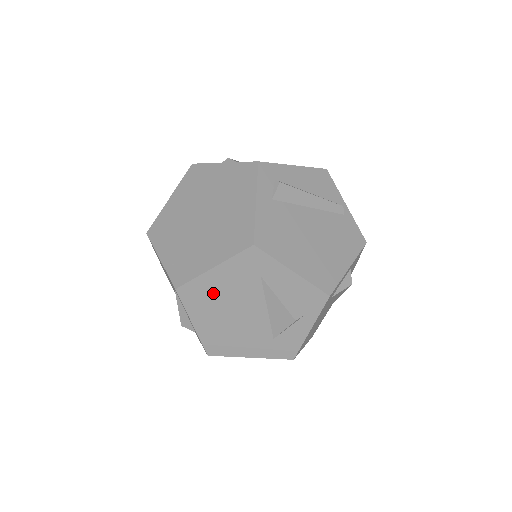
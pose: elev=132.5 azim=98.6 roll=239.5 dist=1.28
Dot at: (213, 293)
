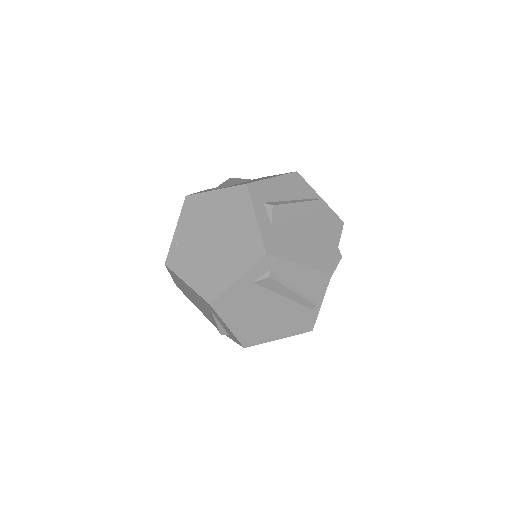
Dot at: (184, 285)
